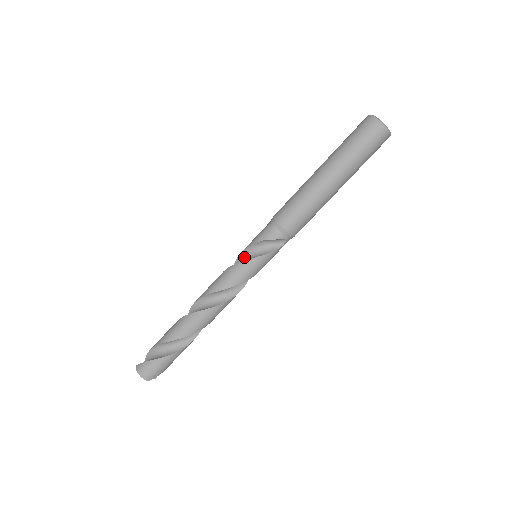
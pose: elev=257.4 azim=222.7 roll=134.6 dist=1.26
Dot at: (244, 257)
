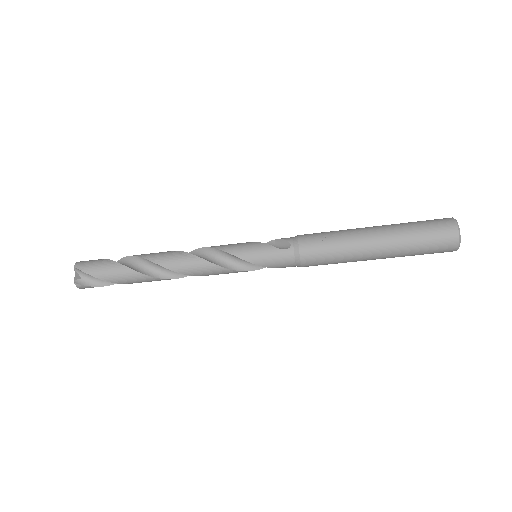
Dot at: (245, 261)
